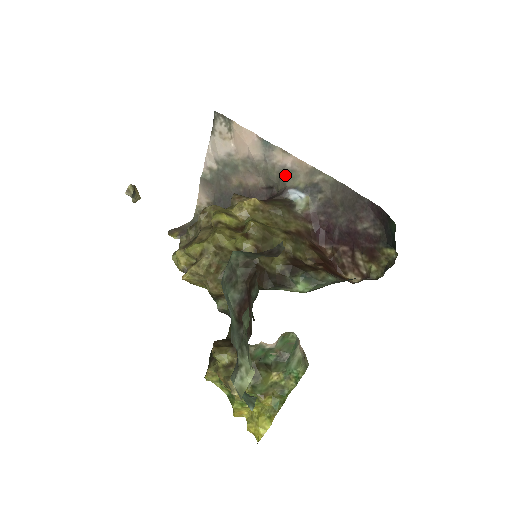
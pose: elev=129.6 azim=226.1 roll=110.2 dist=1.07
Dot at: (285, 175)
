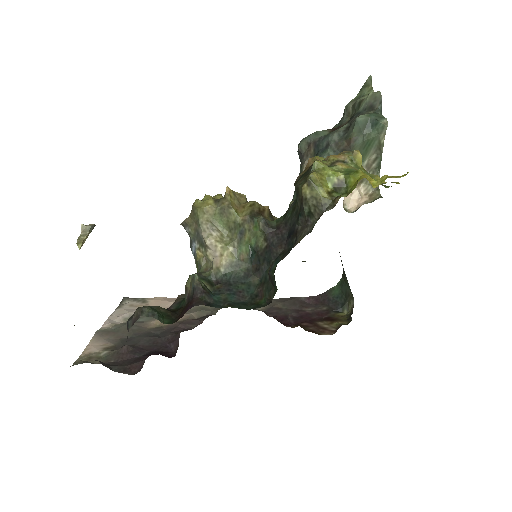
Dot at: occluded
